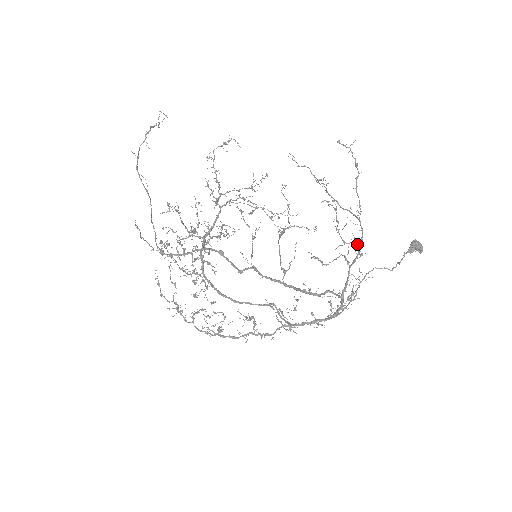
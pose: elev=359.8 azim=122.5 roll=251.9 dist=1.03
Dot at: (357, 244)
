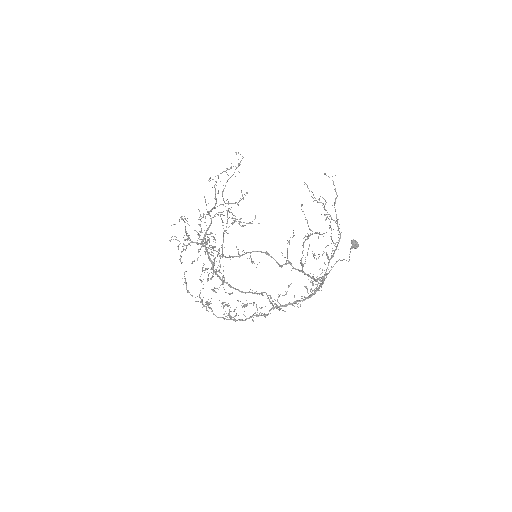
Dot at: occluded
